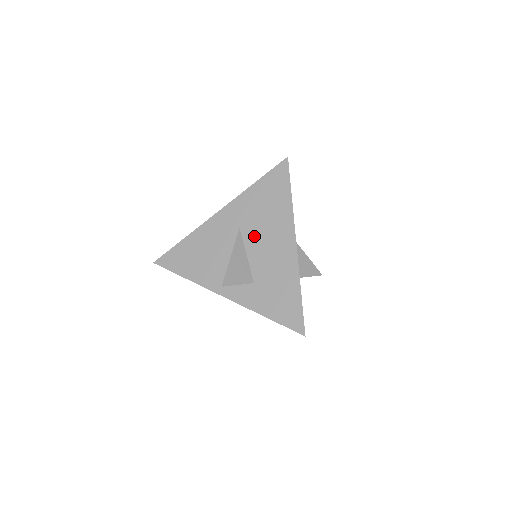
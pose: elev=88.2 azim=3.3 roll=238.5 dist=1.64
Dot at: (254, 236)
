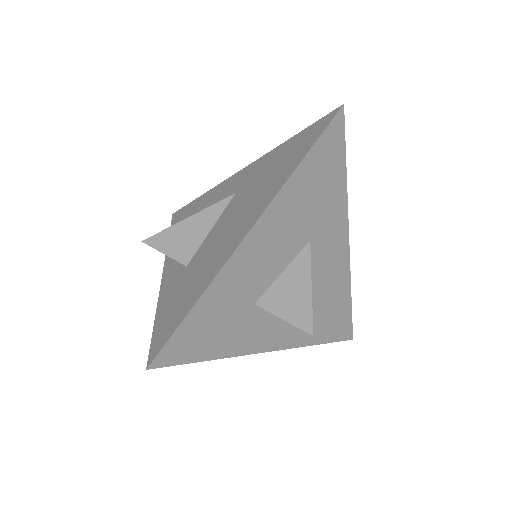
Dot at: (234, 207)
